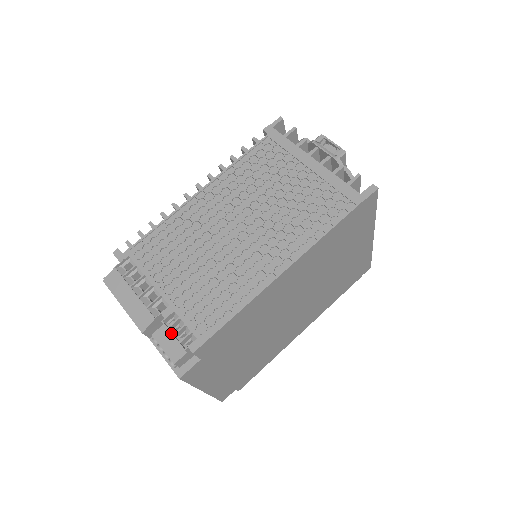
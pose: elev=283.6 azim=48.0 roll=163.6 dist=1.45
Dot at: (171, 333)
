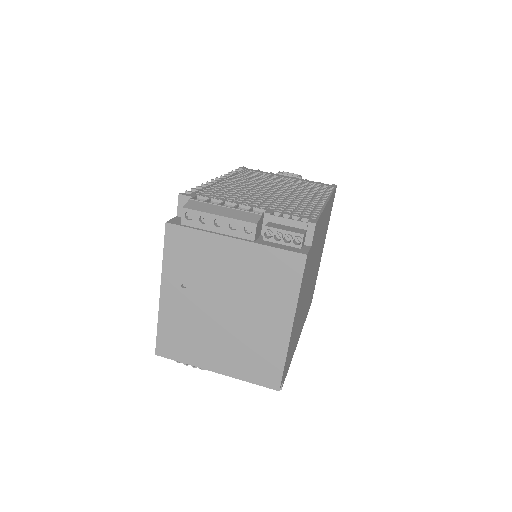
Dot at: (286, 218)
